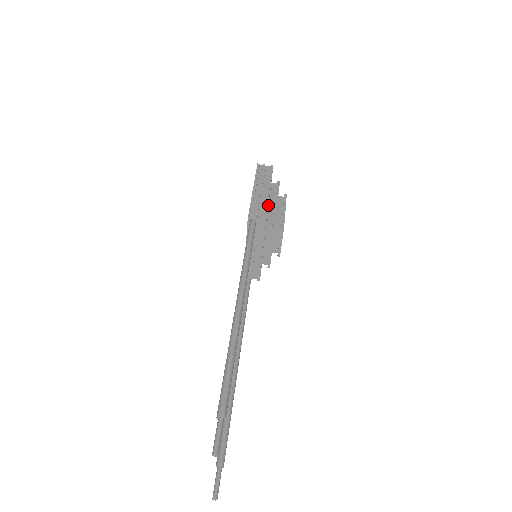
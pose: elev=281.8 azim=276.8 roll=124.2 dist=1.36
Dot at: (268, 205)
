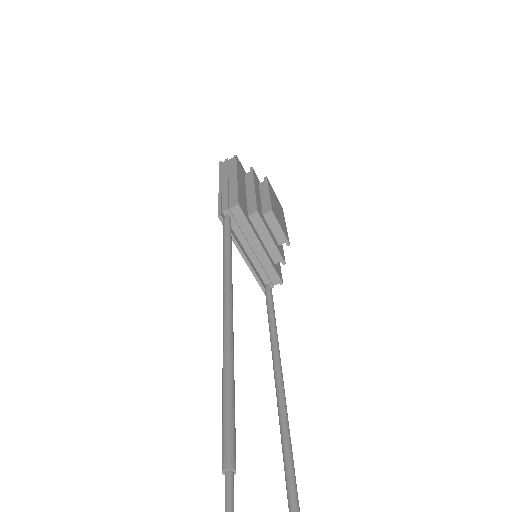
Dot at: (246, 196)
